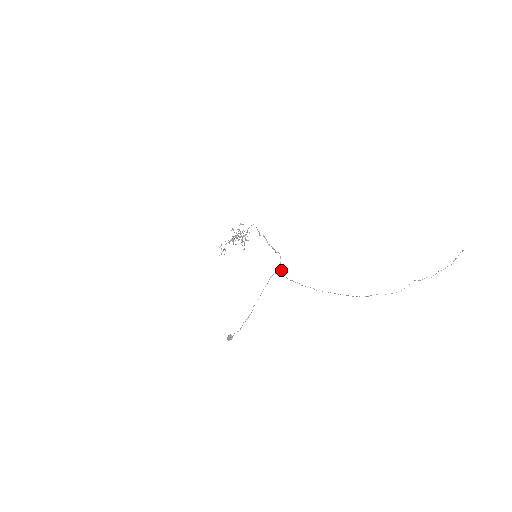
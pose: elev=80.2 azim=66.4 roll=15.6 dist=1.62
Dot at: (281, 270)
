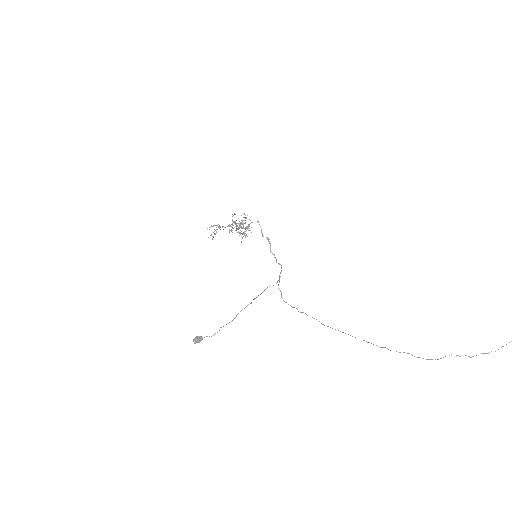
Dot at: occluded
